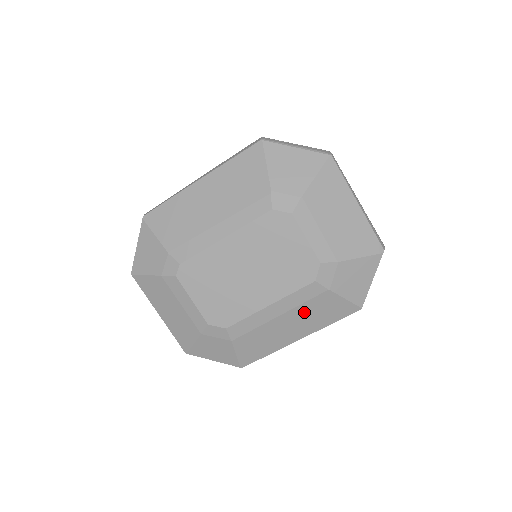
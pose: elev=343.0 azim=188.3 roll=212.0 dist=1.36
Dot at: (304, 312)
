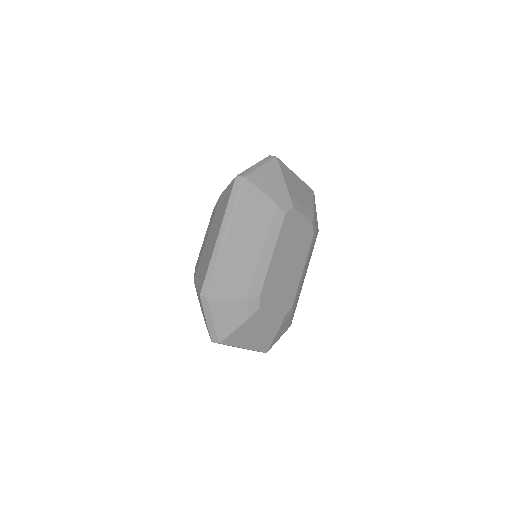
Dot at: (309, 258)
